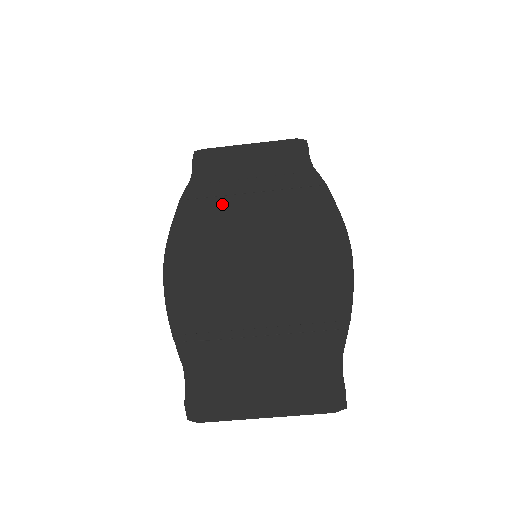
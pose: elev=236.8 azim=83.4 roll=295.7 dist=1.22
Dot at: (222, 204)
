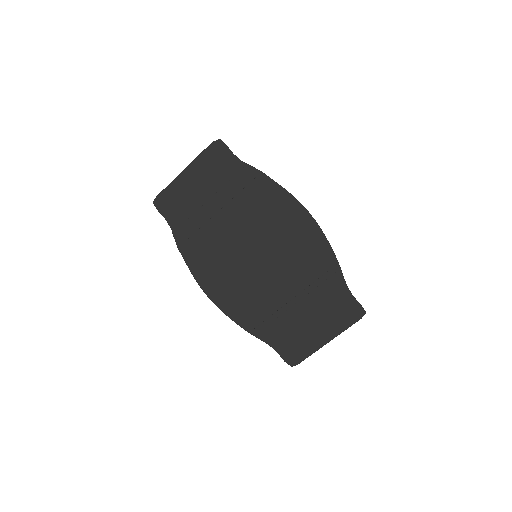
Dot at: (206, 233)
